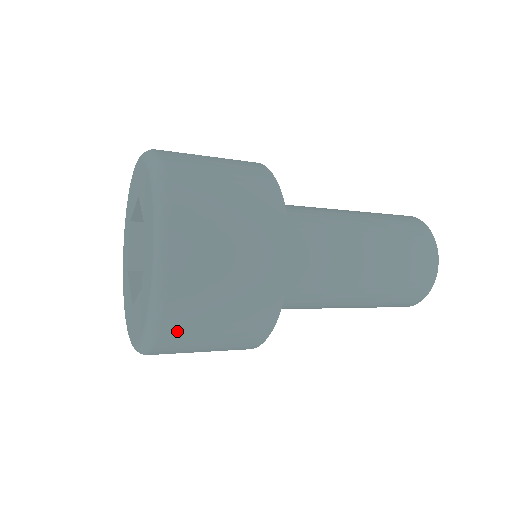
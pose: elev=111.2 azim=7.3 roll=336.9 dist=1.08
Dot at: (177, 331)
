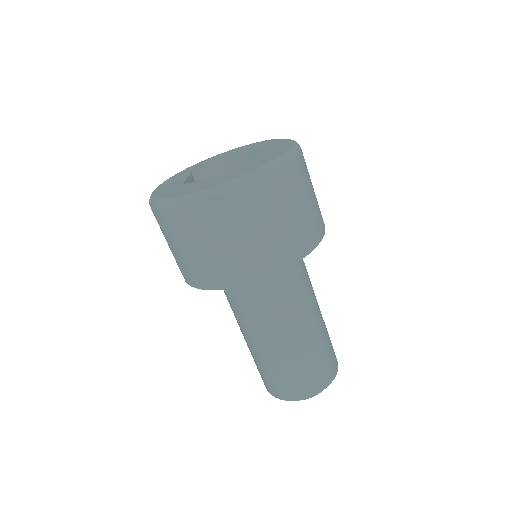
Dot at: (210, 215)
